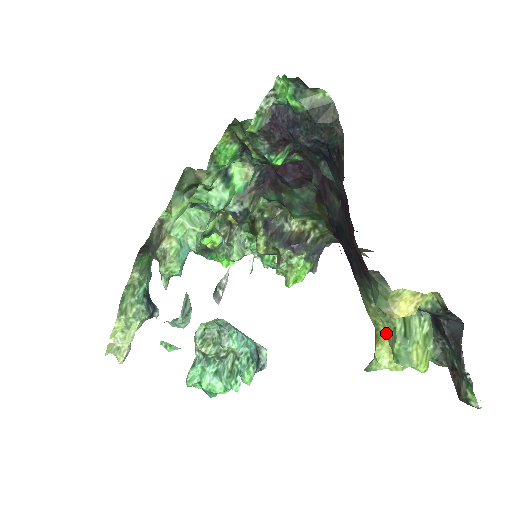
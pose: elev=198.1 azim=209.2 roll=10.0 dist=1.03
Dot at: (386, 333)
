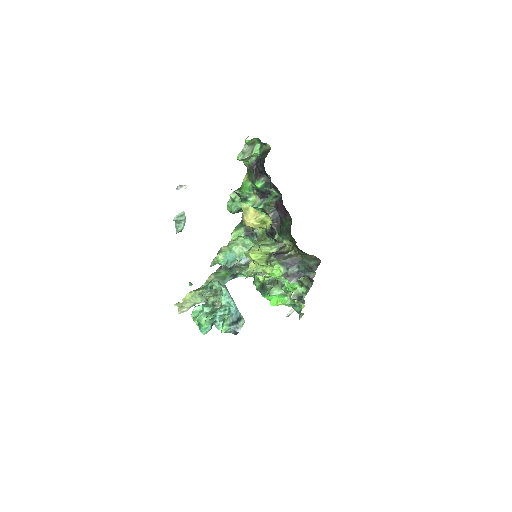
Dot at: occluded
